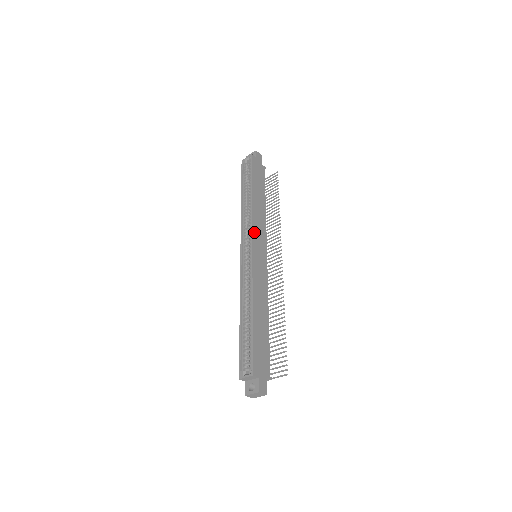
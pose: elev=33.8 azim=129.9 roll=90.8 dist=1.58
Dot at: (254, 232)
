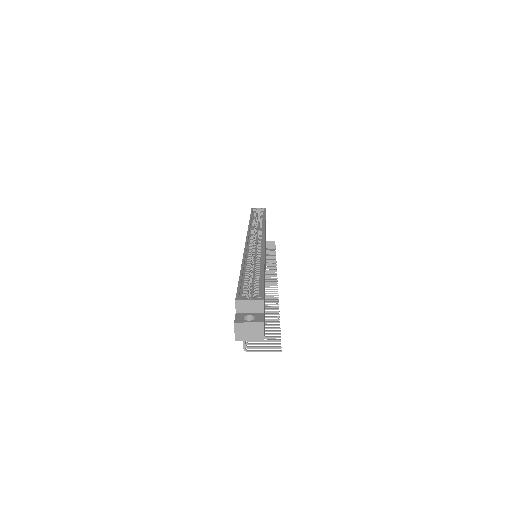
Dot at: occluded
